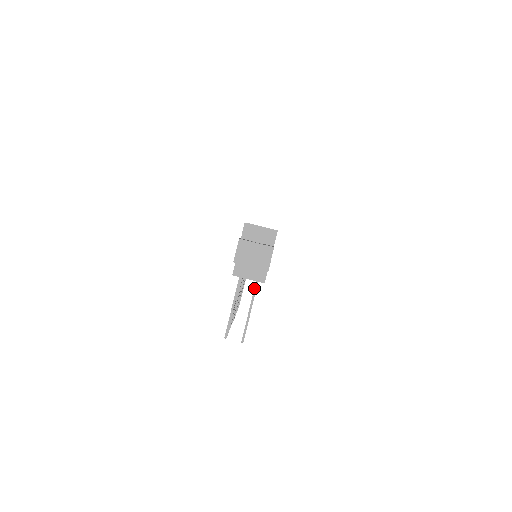
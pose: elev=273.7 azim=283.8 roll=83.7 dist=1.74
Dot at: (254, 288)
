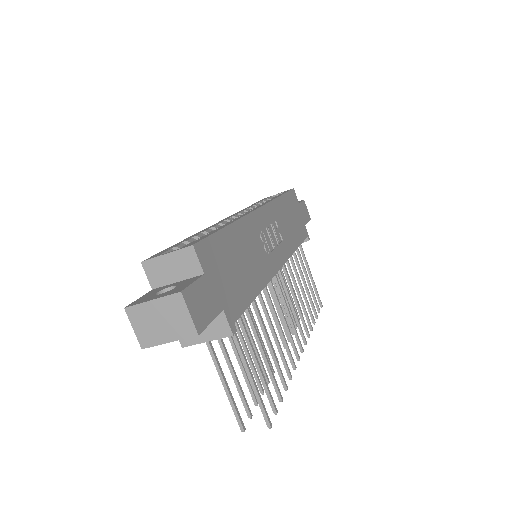
Dot at: occluded
